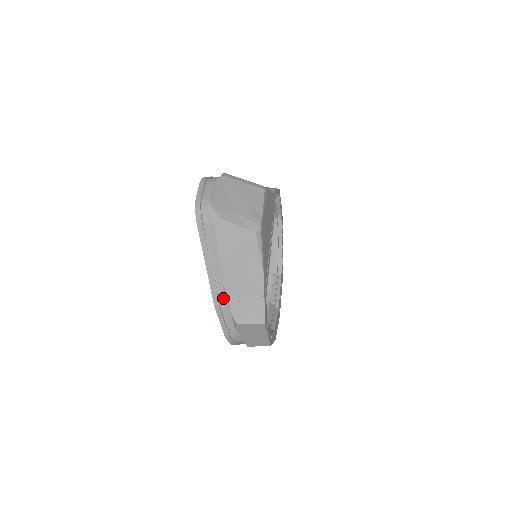
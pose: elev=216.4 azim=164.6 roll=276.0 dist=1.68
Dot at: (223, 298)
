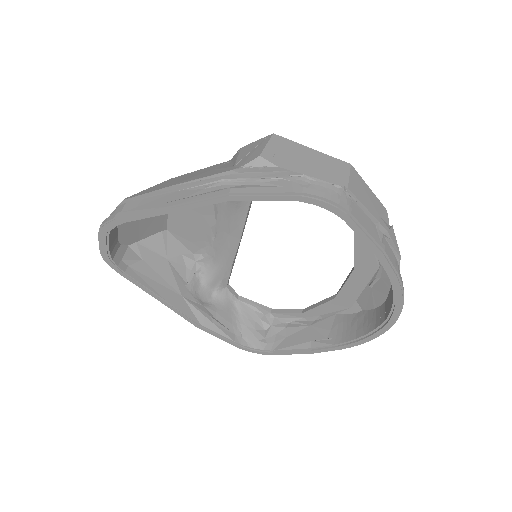
Dot at: occluded
